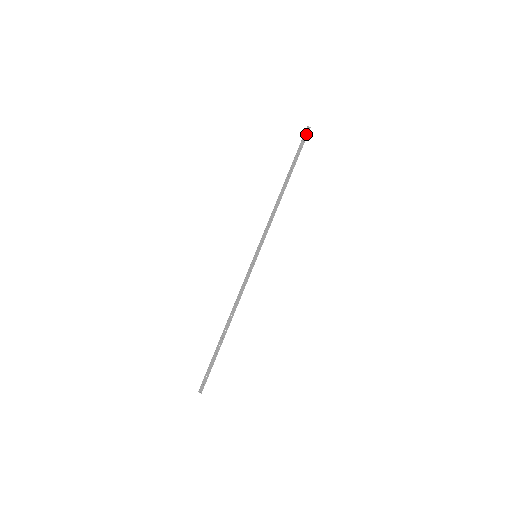
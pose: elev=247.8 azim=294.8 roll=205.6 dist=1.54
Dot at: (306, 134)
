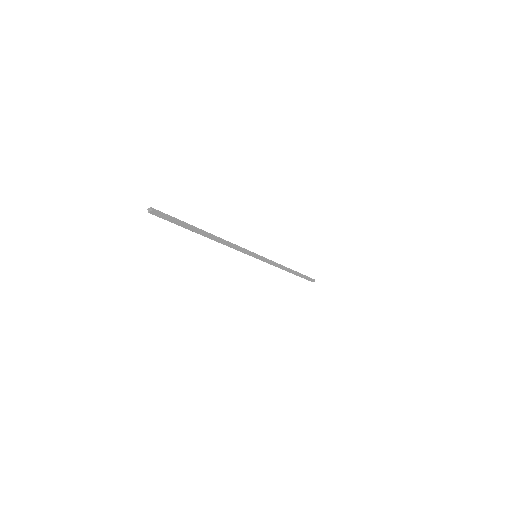
Dot at: (158, 215)
